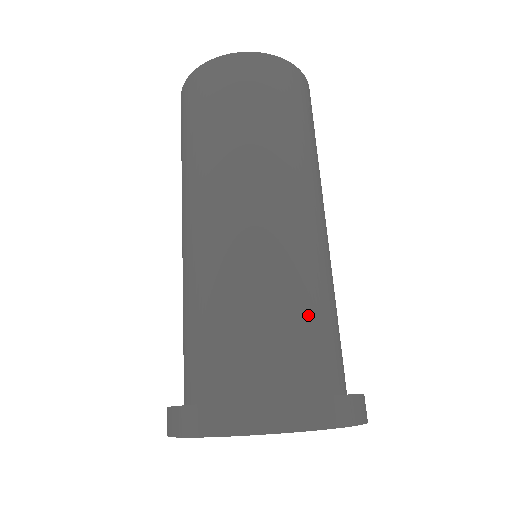
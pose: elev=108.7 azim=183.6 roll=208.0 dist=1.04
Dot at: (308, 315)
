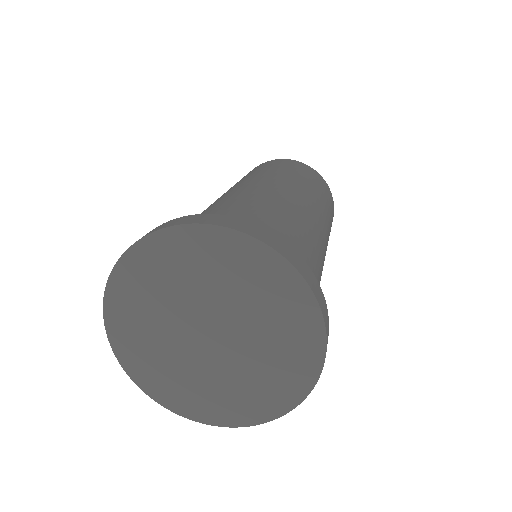
Dot at: (268, 217)
